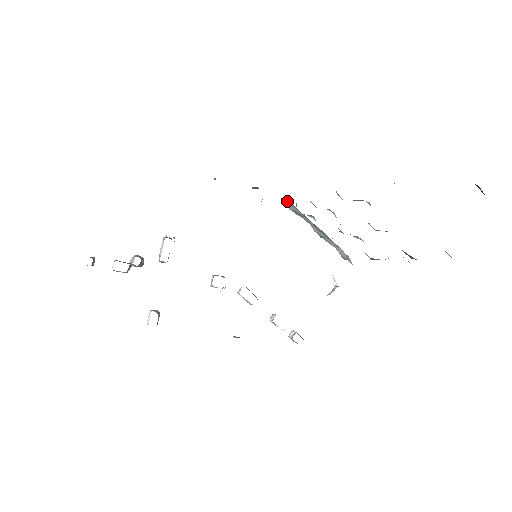
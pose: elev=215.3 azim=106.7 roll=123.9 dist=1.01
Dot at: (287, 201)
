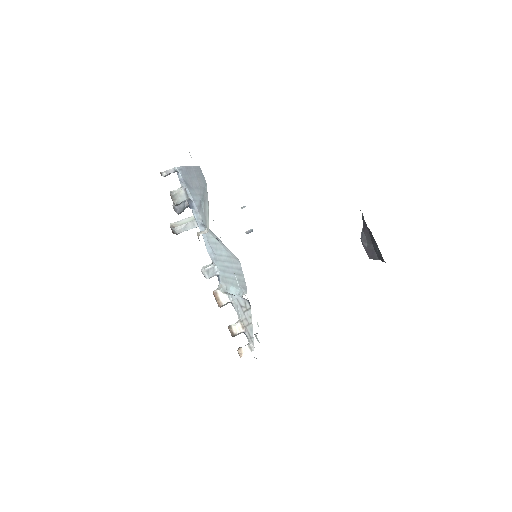
Dot at: occluded
